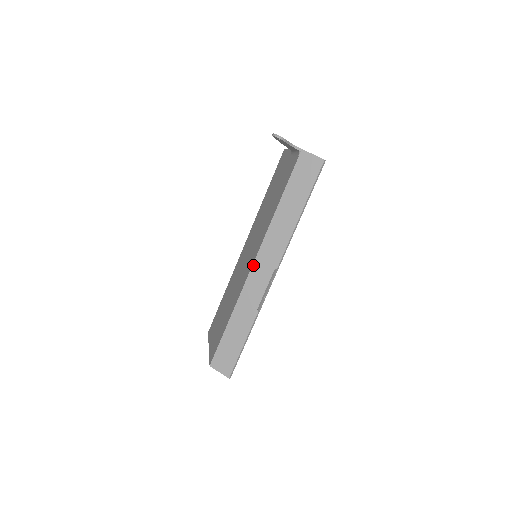
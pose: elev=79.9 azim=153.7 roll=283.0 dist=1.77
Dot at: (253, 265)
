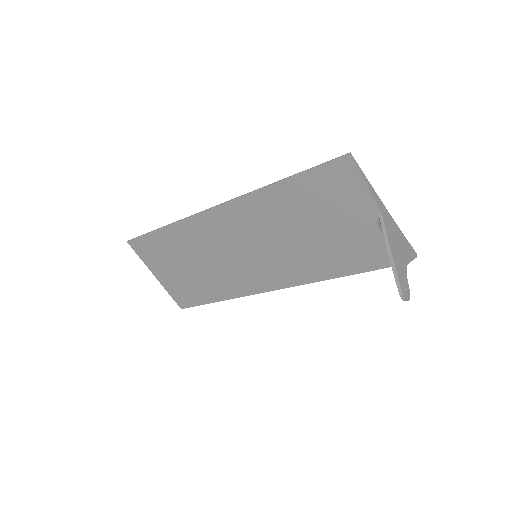
Dot at: occluded
